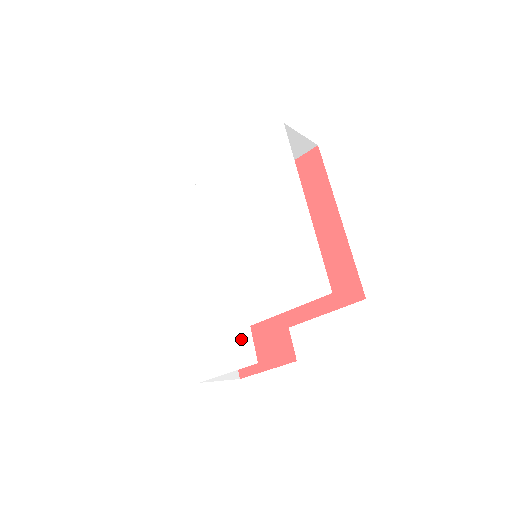
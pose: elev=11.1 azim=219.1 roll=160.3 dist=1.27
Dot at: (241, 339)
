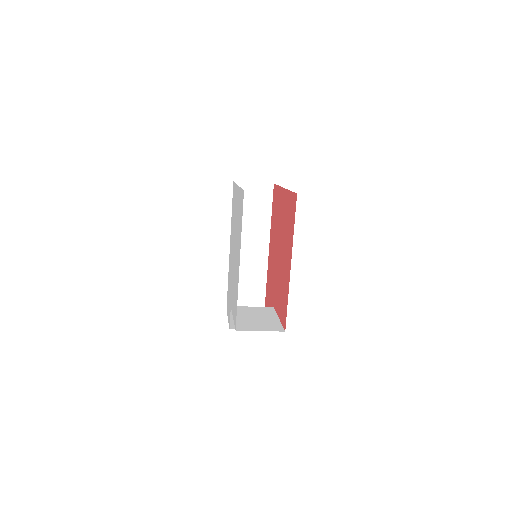
Dot at: occluded
